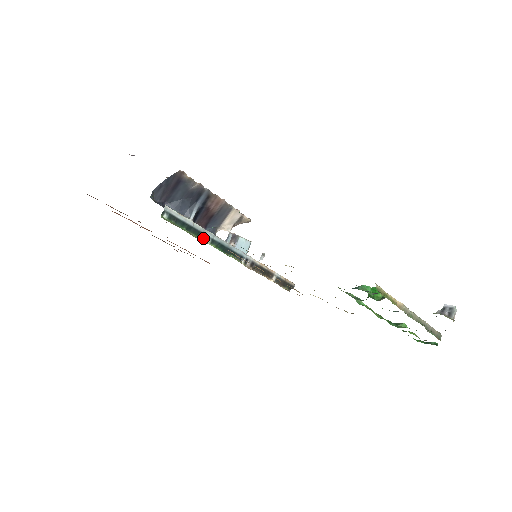
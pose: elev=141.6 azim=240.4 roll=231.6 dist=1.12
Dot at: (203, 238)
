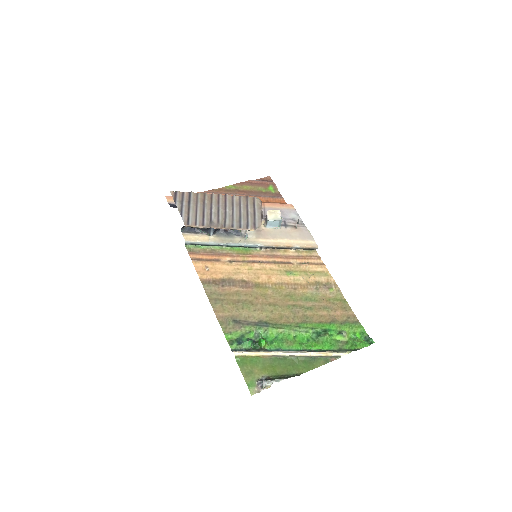
Dot at: (220, 246)
